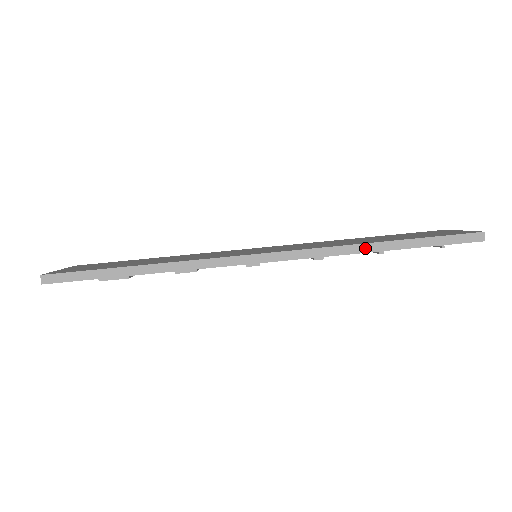
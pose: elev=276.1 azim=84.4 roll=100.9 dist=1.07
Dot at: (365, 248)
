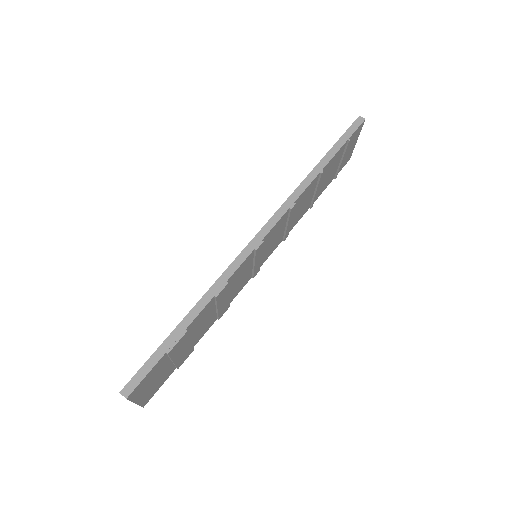
Dot at: (311, 177)
